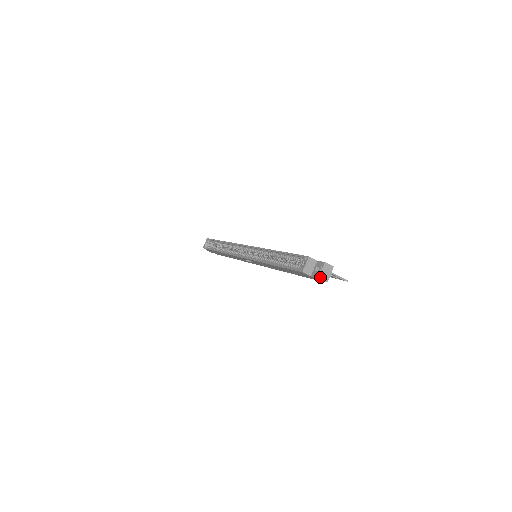
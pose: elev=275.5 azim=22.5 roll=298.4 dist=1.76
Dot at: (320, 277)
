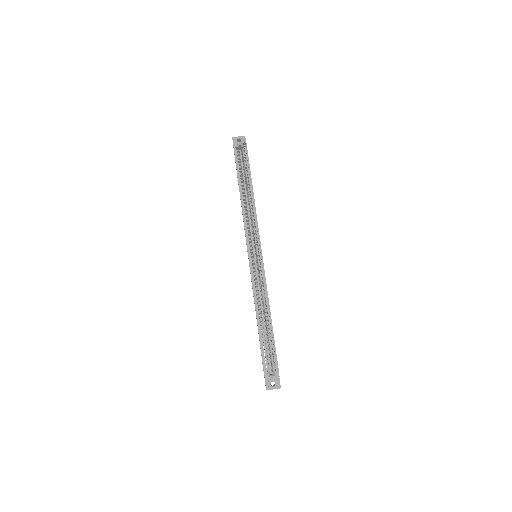
Dot at: occluded
